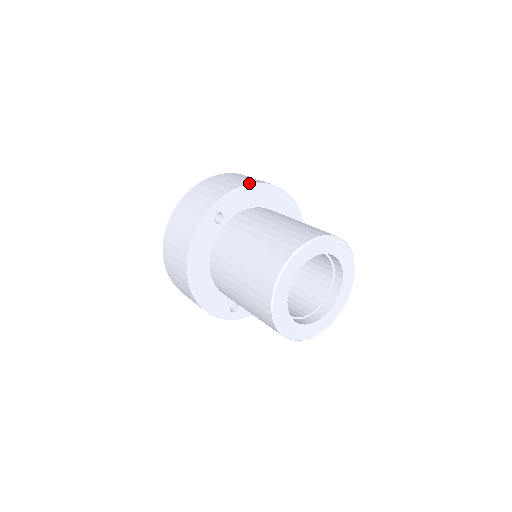
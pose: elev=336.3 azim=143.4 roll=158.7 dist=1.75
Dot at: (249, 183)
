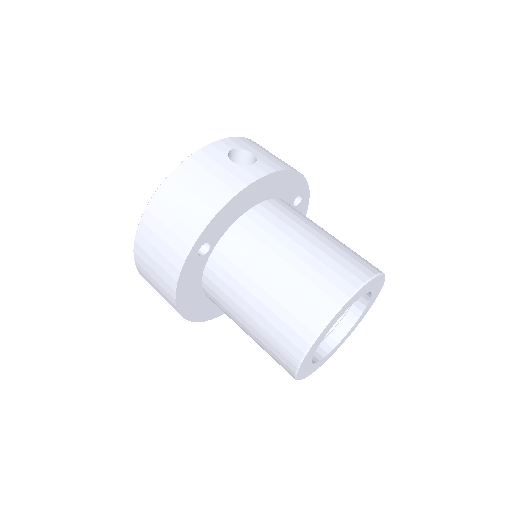
Dot at: (237, 192)
